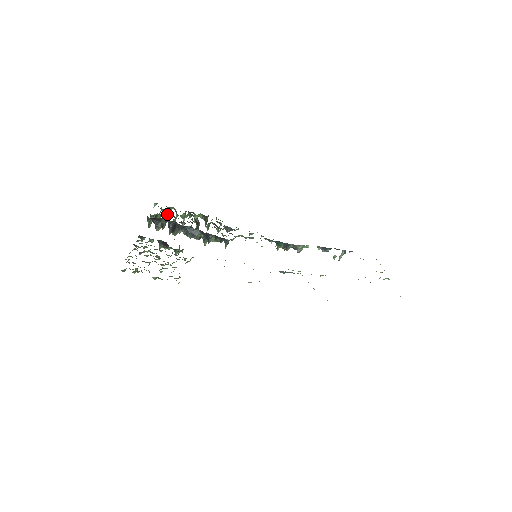
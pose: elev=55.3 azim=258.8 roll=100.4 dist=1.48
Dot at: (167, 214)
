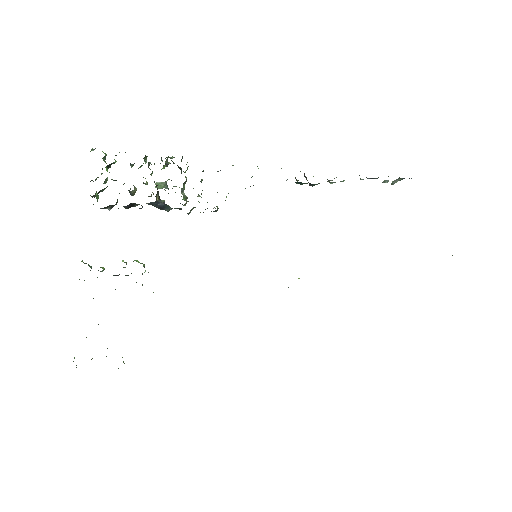
Dot at: (115, 180)
